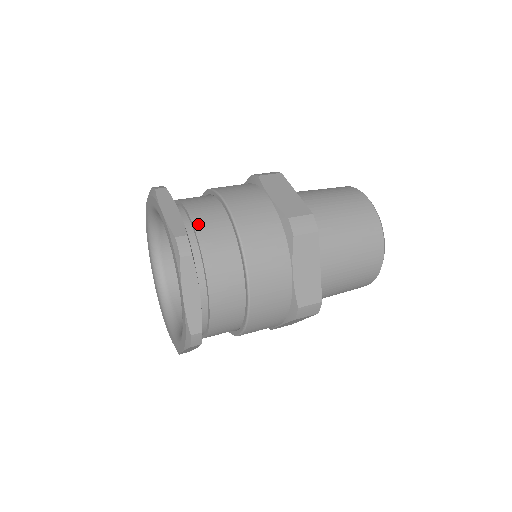
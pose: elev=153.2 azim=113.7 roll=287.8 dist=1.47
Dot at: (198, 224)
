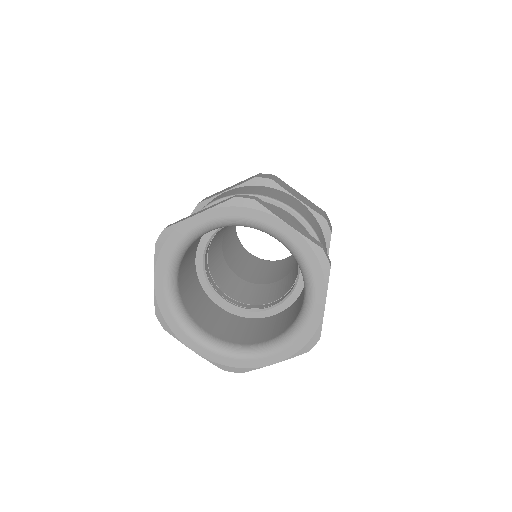
Dot at: occluded
